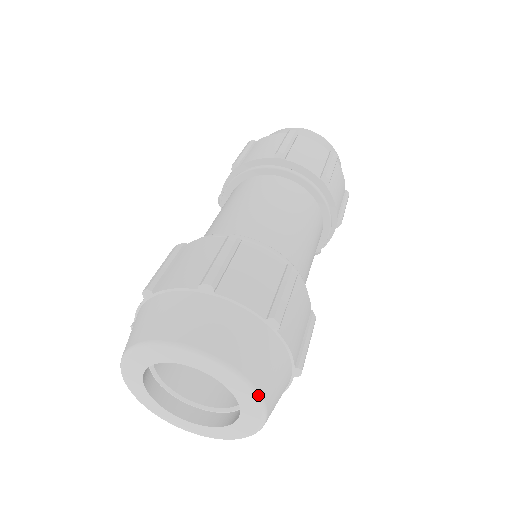
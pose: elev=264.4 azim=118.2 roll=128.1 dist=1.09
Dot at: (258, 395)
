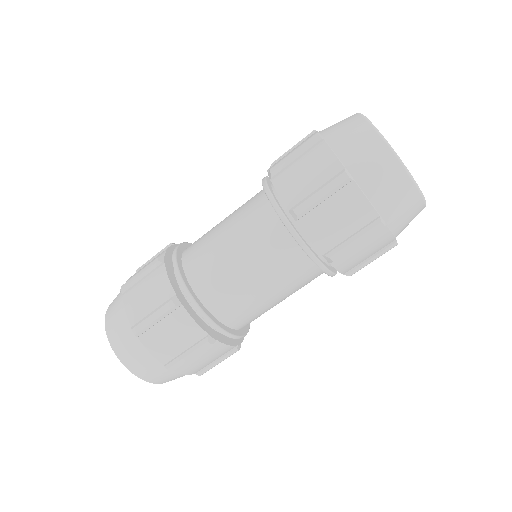
Dot at: (153, 383)
